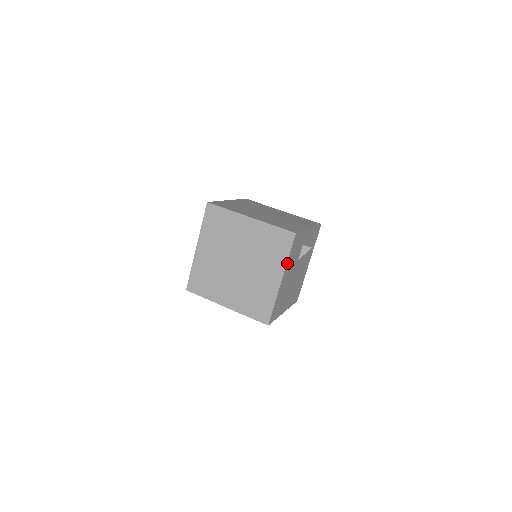
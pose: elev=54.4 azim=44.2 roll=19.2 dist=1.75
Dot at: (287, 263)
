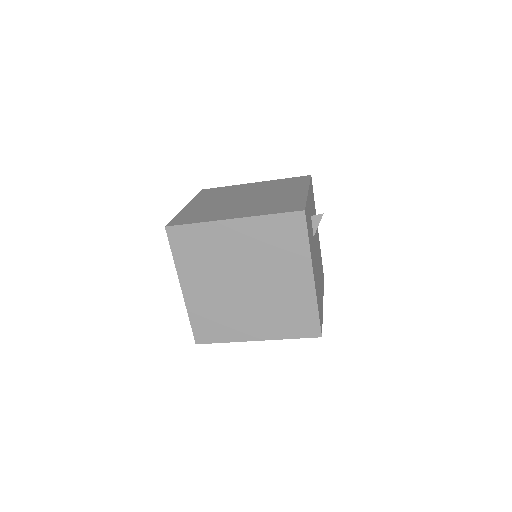
Dot at: (310, 253)
